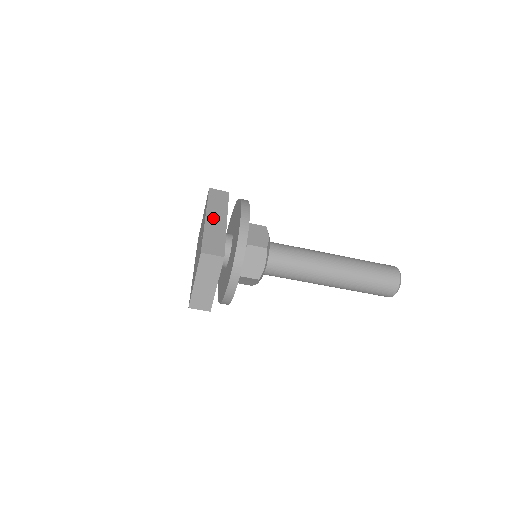
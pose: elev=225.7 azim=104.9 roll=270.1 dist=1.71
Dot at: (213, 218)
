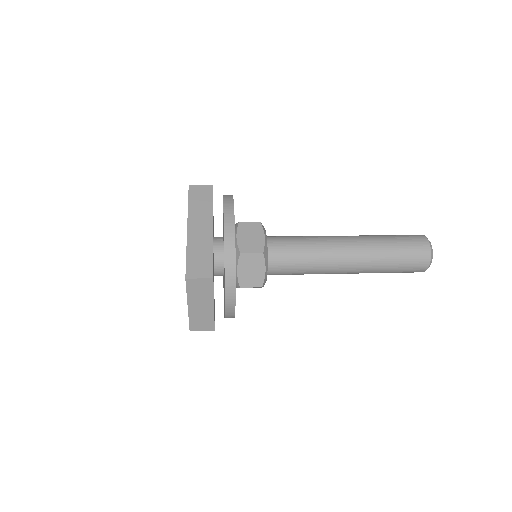
Dot at: (196, 227)
